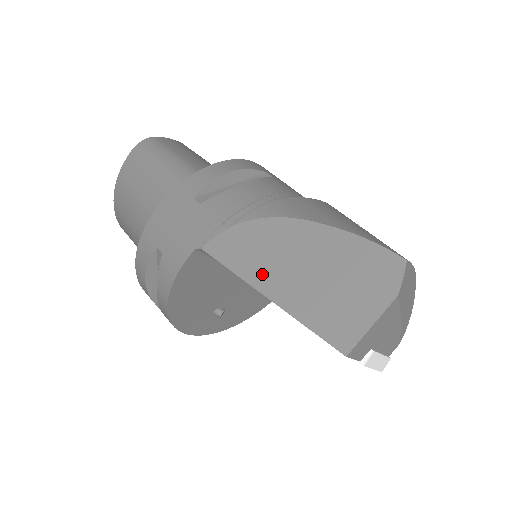
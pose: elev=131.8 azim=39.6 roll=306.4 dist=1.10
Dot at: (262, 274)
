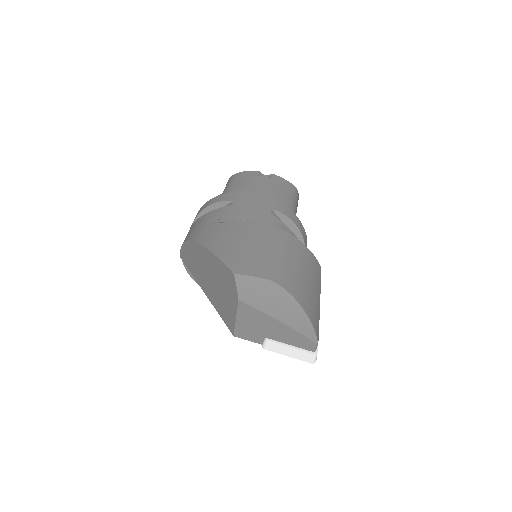
Dot at: (196, 273)
